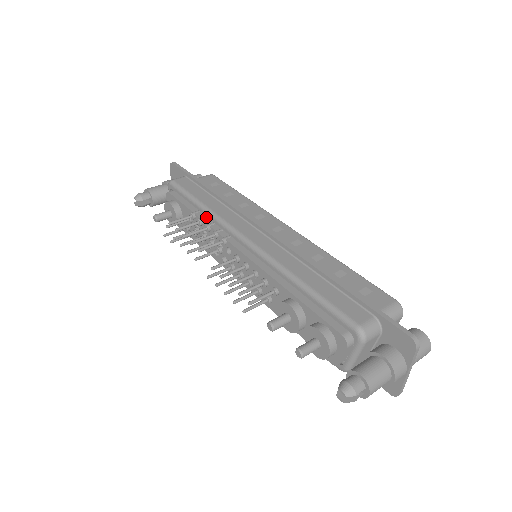
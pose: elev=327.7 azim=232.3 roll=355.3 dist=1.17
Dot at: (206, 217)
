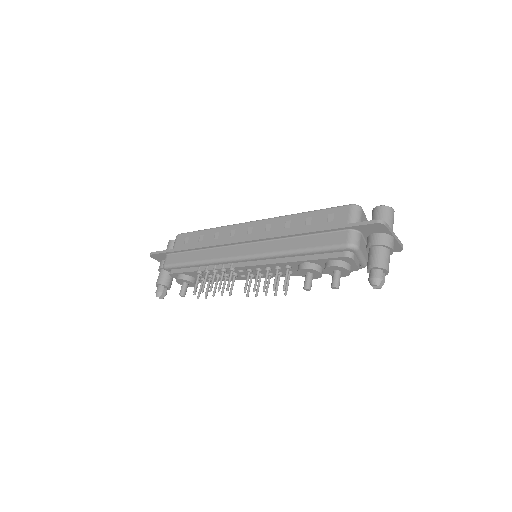
Dot at: (207, 266)
